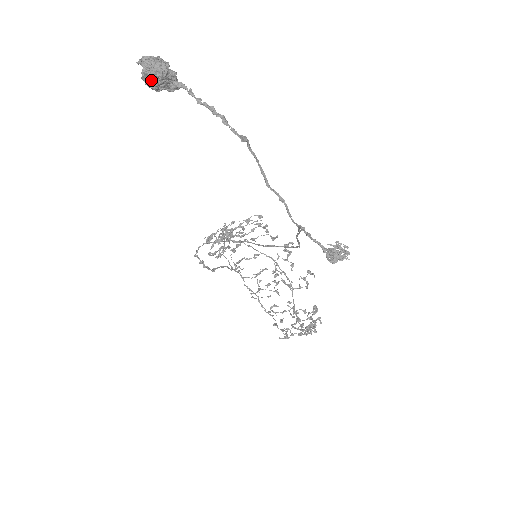
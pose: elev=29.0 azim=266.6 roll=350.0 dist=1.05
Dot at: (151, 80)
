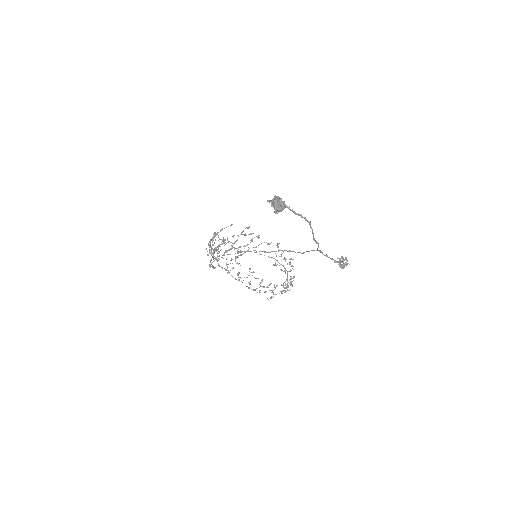
Dot at: (278, 211)
